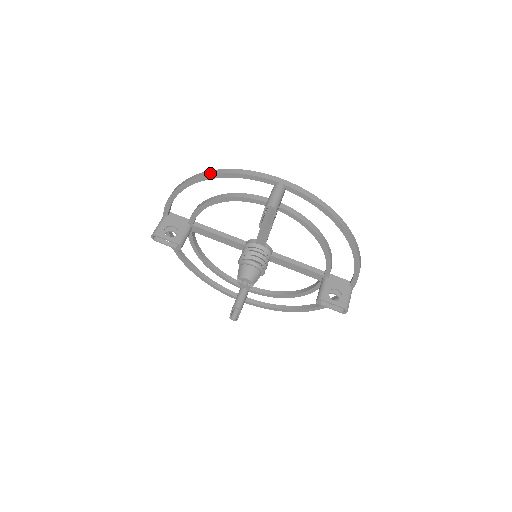
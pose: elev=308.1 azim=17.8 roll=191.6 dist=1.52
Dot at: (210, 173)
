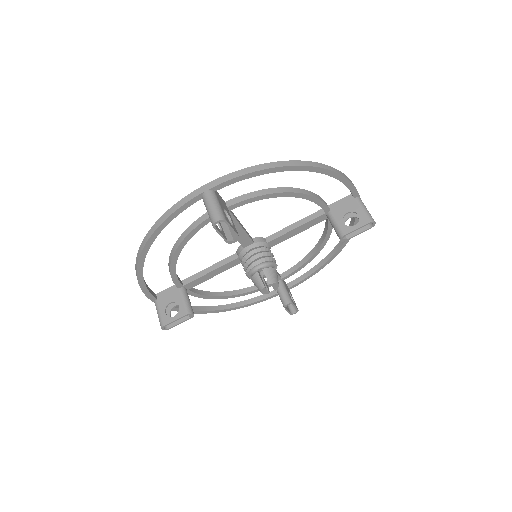
Dot at: (325, 167)
